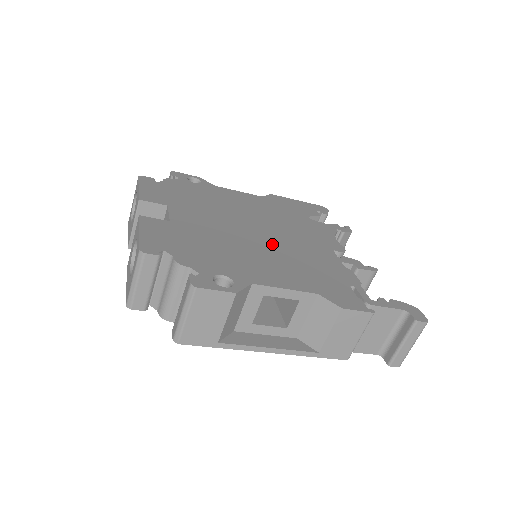
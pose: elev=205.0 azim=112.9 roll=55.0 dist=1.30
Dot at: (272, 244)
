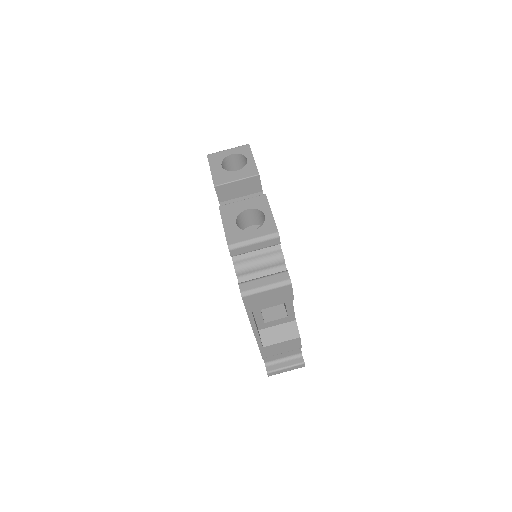
Dot at: occluded
